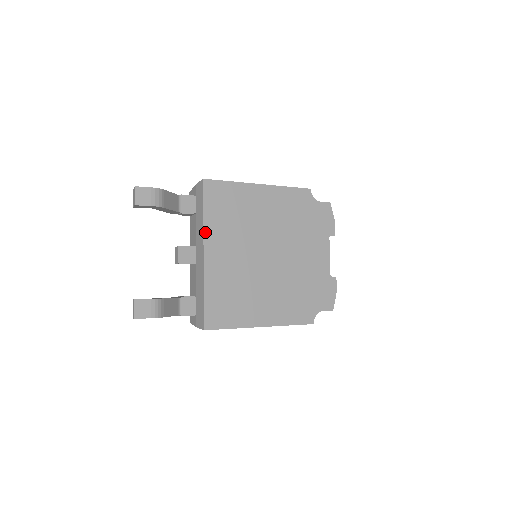
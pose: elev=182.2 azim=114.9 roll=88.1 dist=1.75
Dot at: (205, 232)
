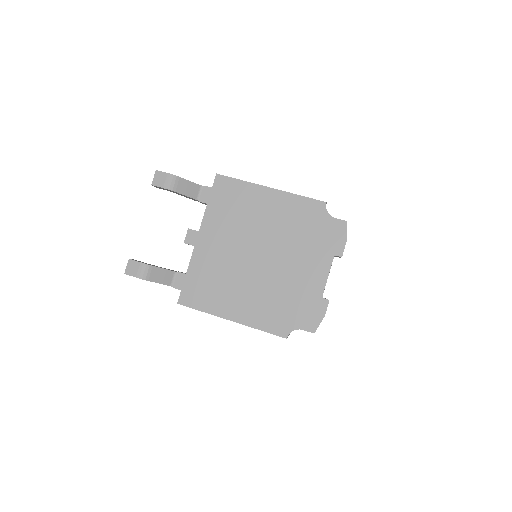
Dot at: (204, 220)
